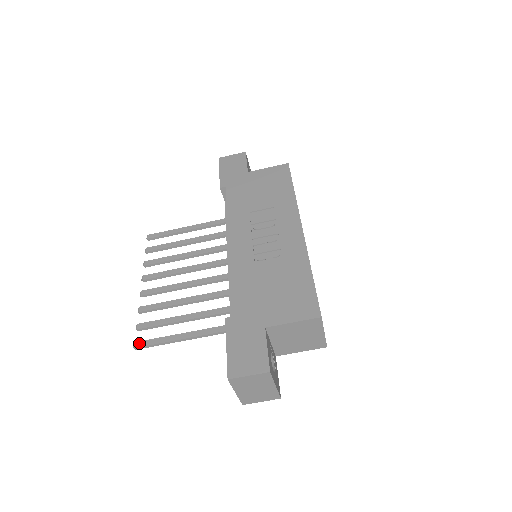
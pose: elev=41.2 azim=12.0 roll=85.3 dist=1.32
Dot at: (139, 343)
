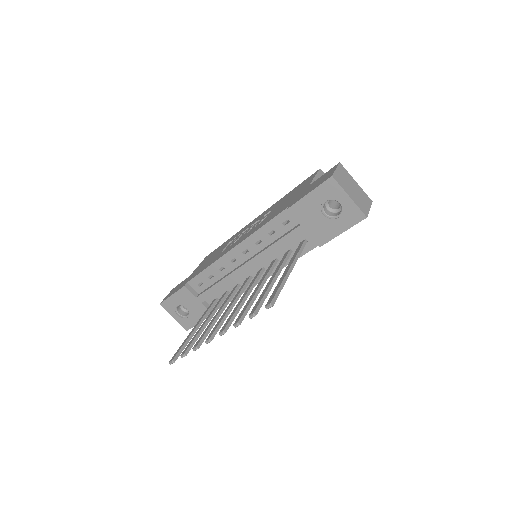
Dot at: (268, 302)
